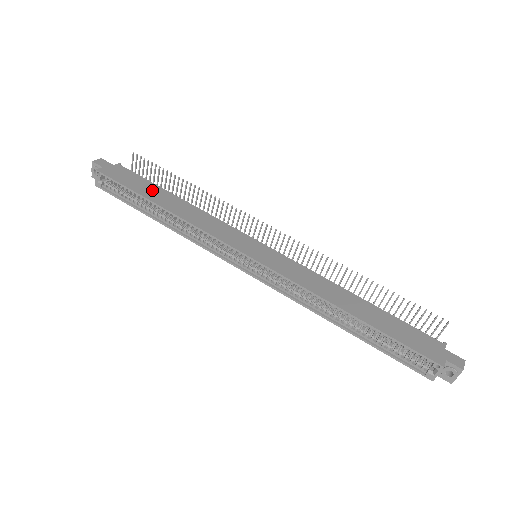
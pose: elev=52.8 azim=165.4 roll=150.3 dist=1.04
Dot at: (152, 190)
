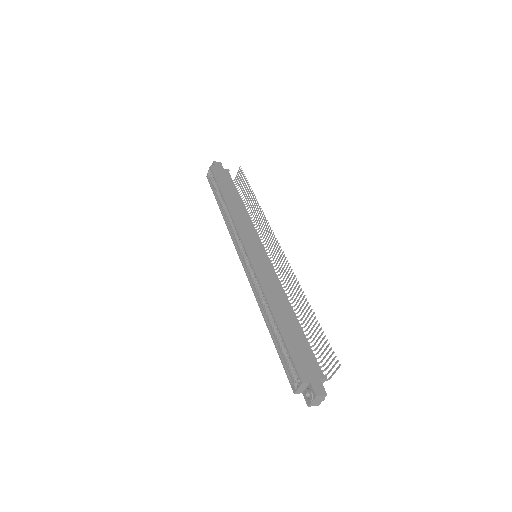
Dot at: (230, 190)
